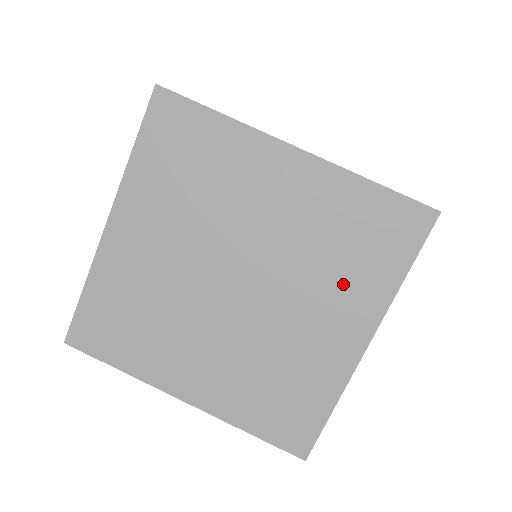
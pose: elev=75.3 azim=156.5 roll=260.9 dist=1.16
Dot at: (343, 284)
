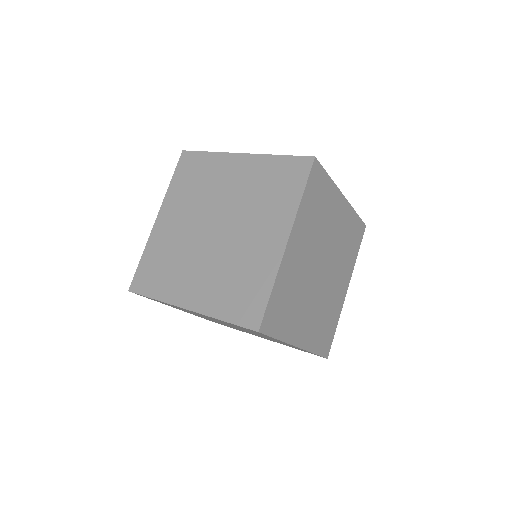
Dot at: (262, 335)
